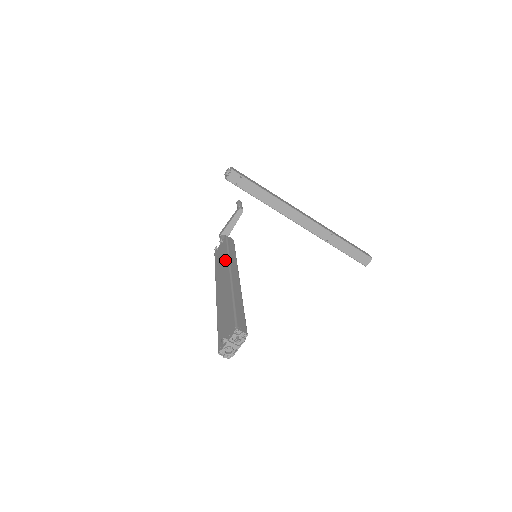
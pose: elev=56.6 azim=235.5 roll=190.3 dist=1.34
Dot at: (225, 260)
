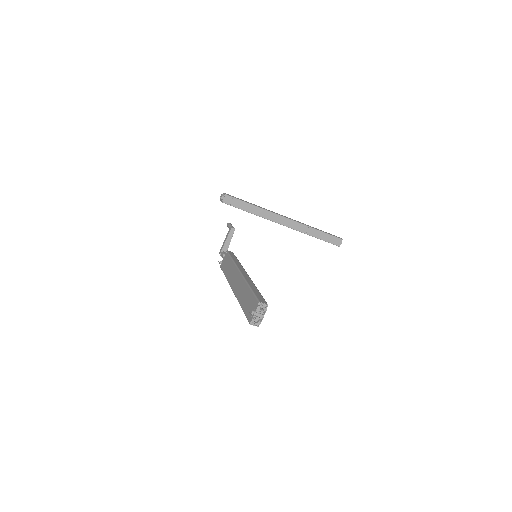
Dot at: (232, 266)
